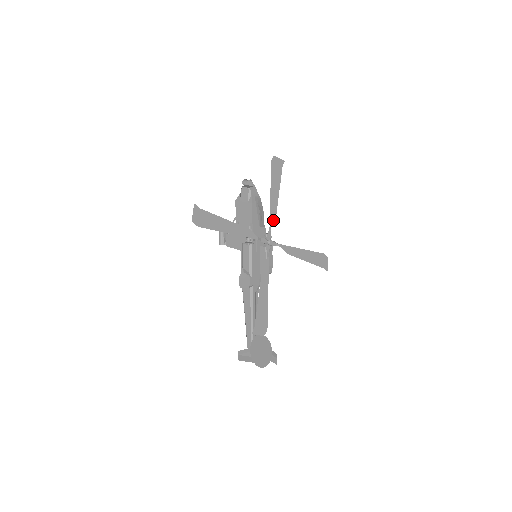
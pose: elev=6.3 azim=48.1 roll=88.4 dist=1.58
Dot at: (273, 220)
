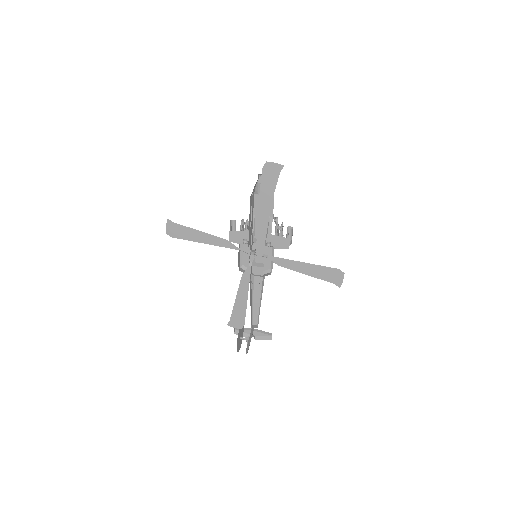
Dot at: (260, 231)
